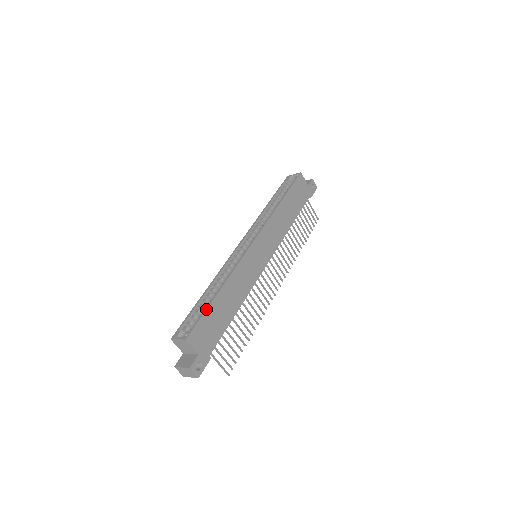
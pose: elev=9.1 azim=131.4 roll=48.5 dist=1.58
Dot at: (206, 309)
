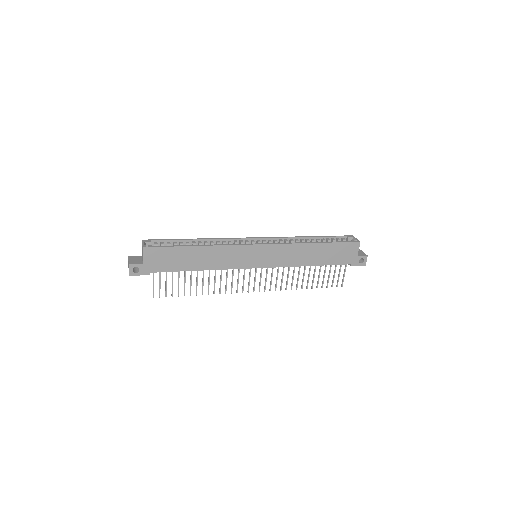
Dot at: (176, 246)
